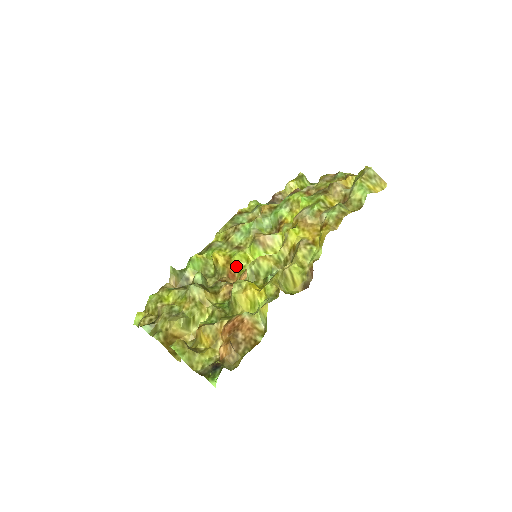
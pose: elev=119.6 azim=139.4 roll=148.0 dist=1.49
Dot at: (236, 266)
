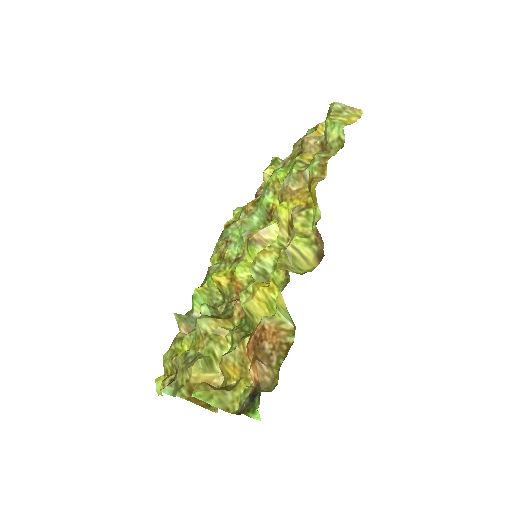
Dot at: (242, 279)
